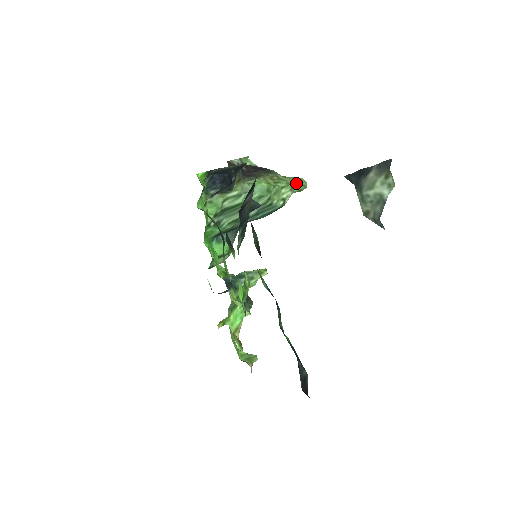
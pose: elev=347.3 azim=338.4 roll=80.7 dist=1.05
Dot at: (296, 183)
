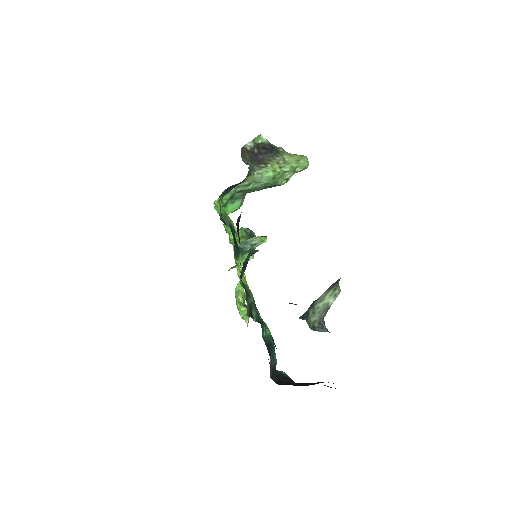
Dot at: (299, 166)
